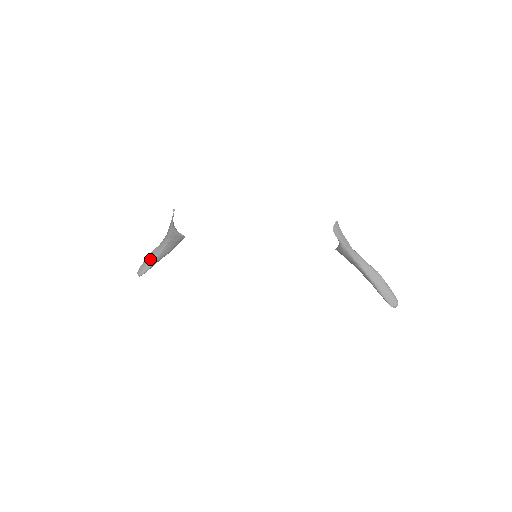
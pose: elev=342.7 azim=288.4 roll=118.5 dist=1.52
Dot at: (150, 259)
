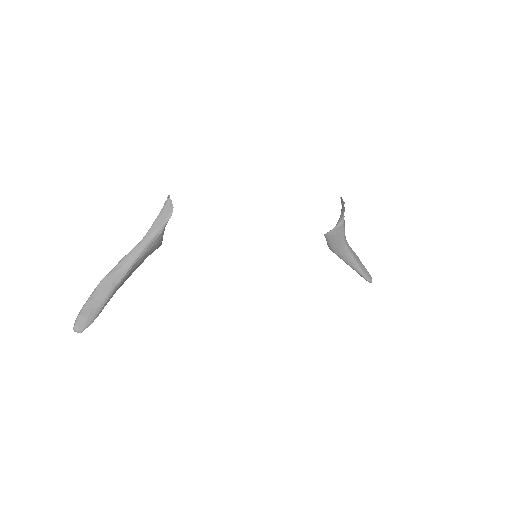
Dot at: (101, 295)
